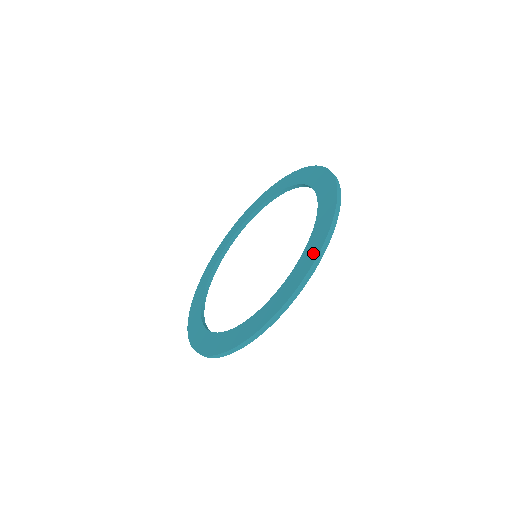
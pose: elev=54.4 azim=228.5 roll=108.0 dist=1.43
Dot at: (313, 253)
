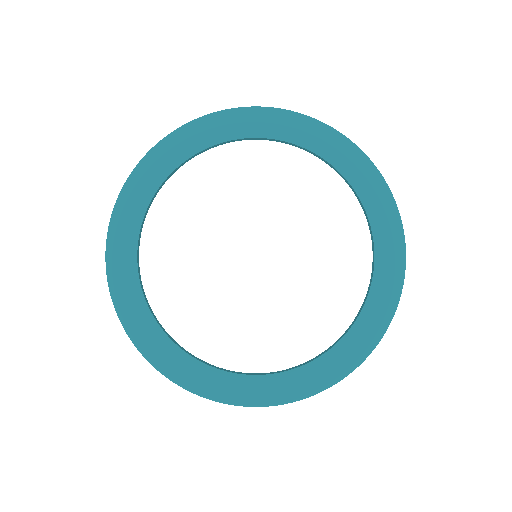
Dot at: (386, 311)
